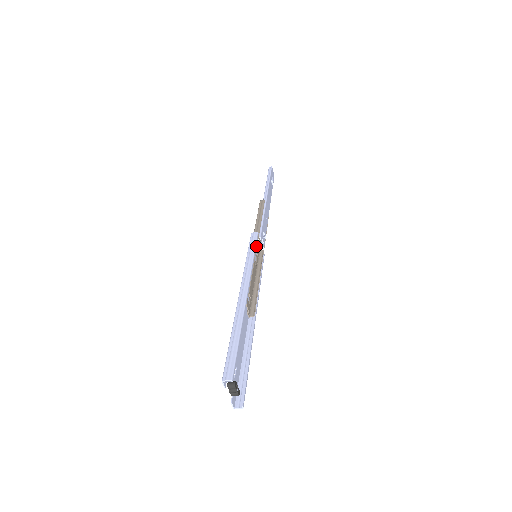
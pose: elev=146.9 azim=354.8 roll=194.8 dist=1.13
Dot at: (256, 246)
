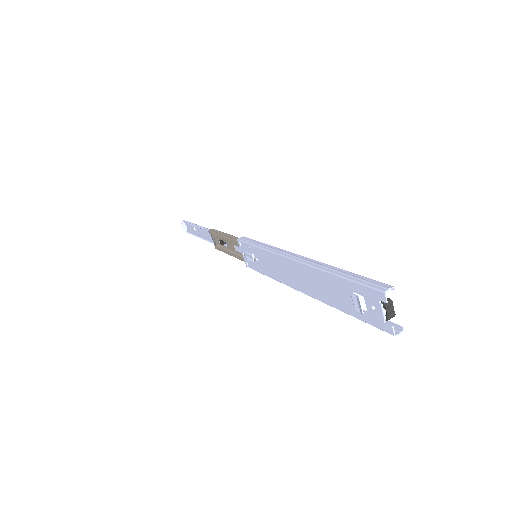
Dot at: occluded
